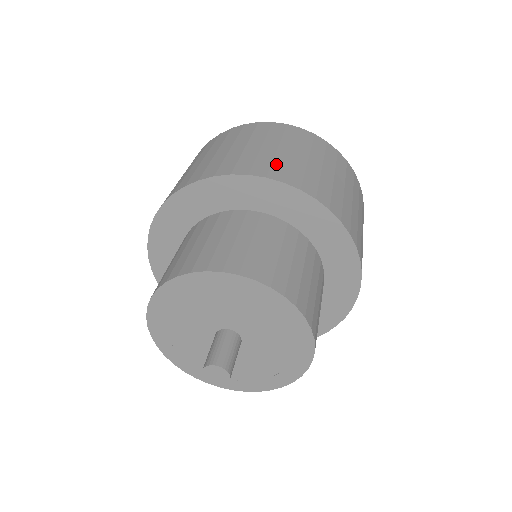
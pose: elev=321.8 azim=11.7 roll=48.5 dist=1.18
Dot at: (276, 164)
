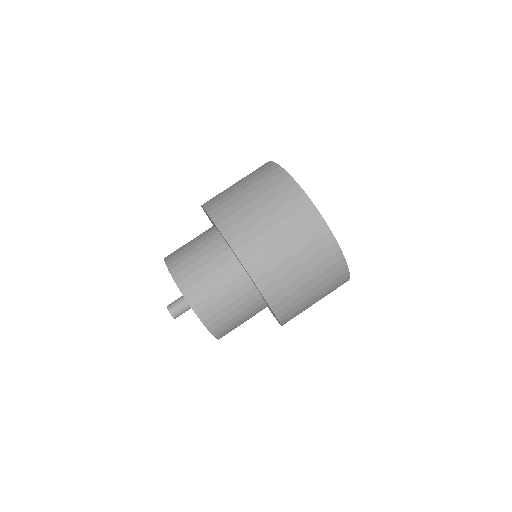
Dot at: (229, 209)
